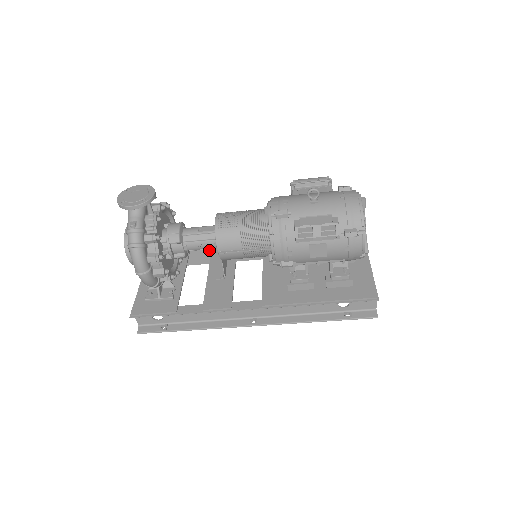
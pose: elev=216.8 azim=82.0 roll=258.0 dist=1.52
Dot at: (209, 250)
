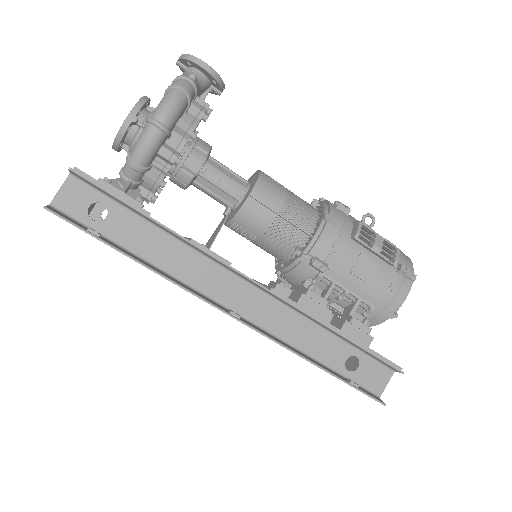
Dot at: occluded
